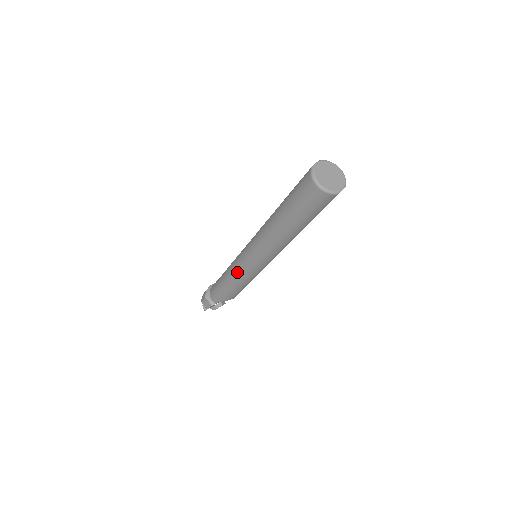
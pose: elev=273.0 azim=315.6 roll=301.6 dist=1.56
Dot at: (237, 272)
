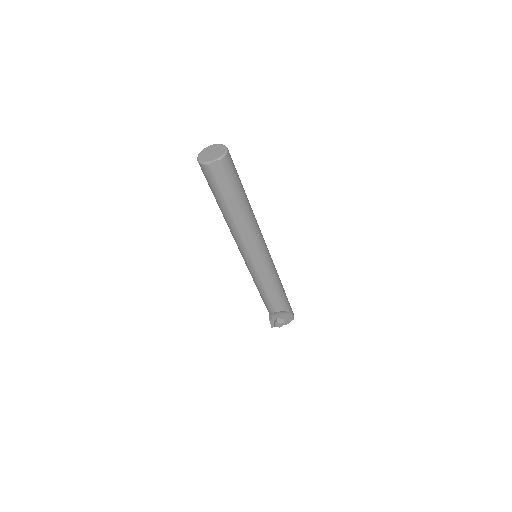
Dot at: occluded
